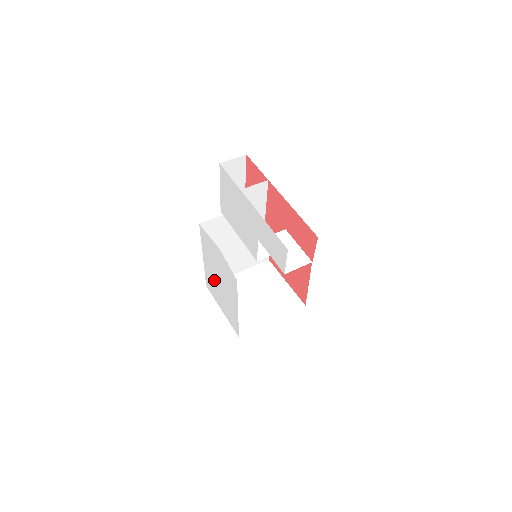
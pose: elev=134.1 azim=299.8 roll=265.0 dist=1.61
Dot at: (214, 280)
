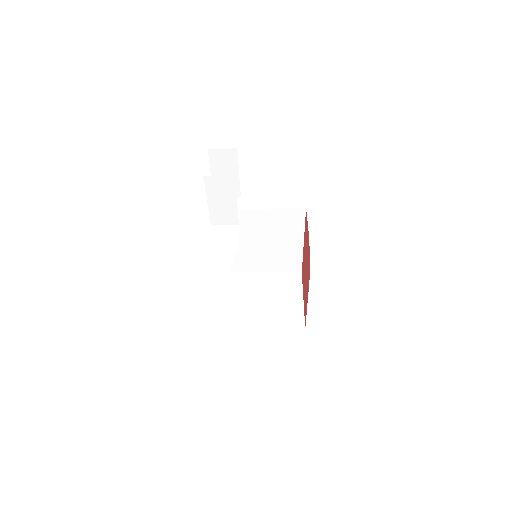
Dot at: occluded
